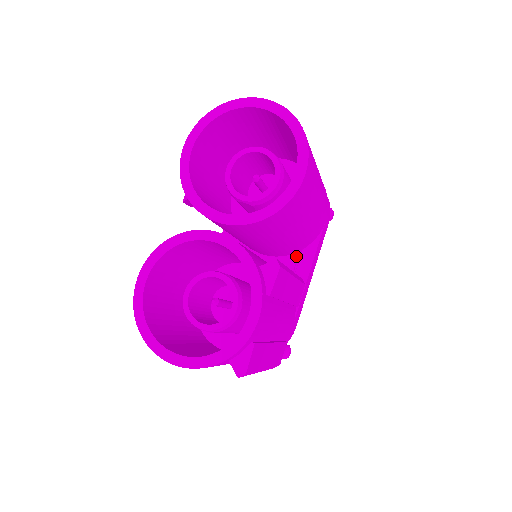
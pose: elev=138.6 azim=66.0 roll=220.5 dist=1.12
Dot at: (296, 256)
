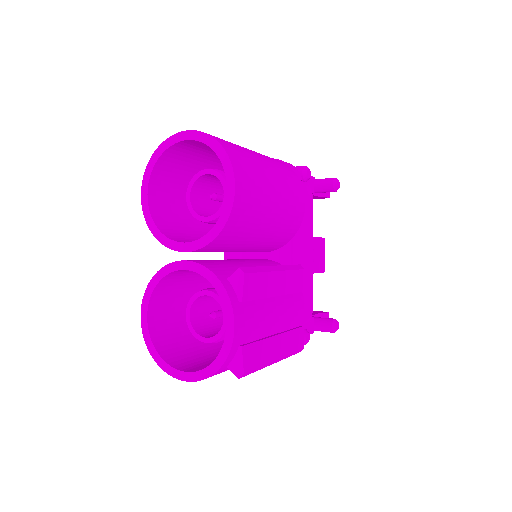
Dot at: (289, 245)
